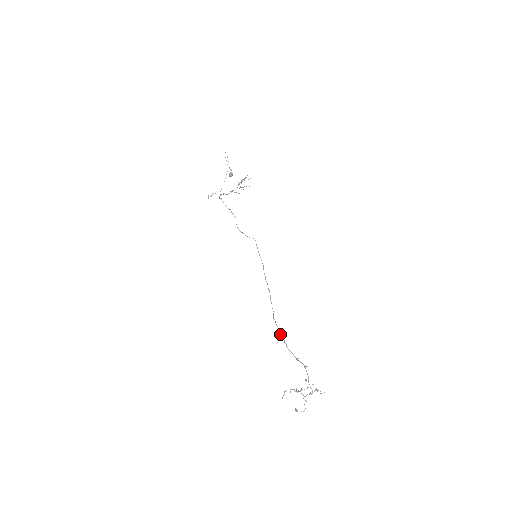
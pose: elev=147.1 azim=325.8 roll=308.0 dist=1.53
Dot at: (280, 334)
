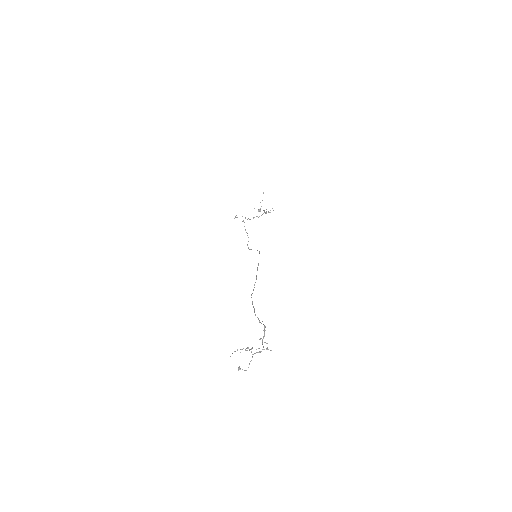
Dot at: (252, 304)
